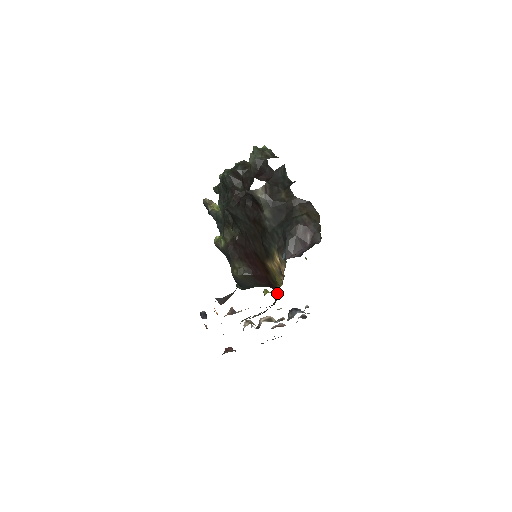
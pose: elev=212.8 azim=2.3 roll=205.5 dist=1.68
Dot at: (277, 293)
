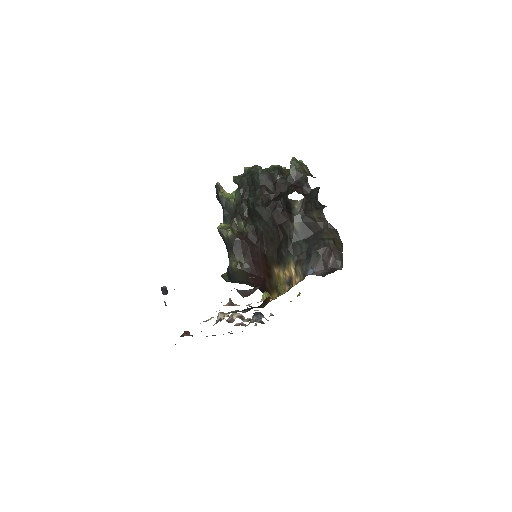
Dot at: (269, 298)
